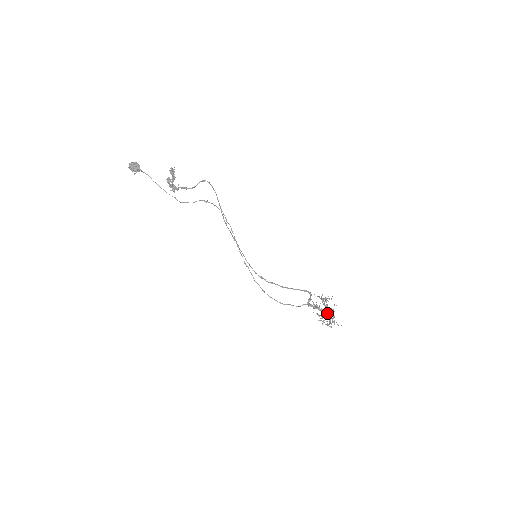
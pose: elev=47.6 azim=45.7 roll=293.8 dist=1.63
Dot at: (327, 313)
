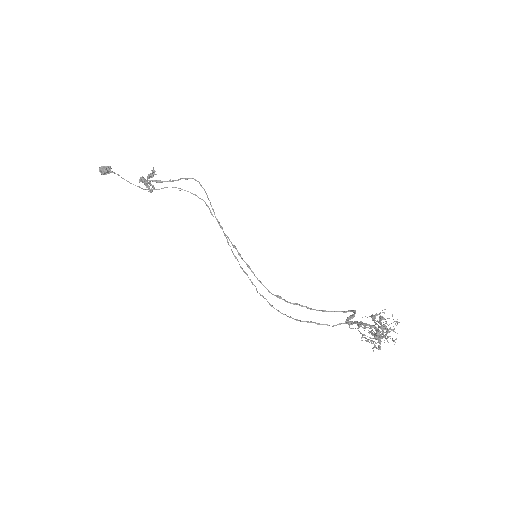
Dot at: (374, 326)
